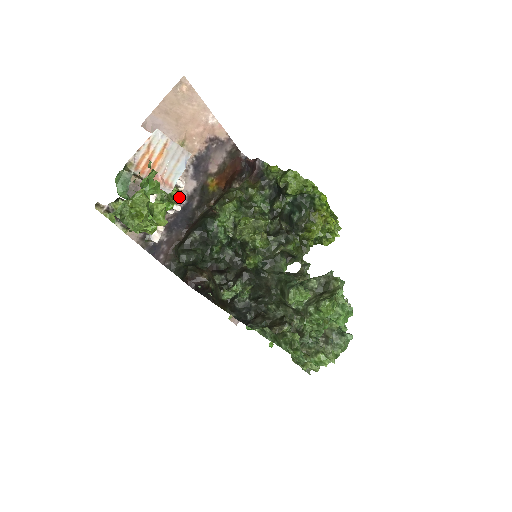
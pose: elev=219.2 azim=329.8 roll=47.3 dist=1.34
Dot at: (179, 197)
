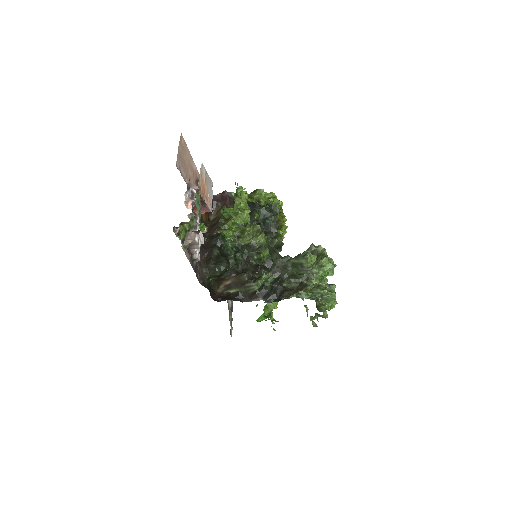
Dot at: occluded
